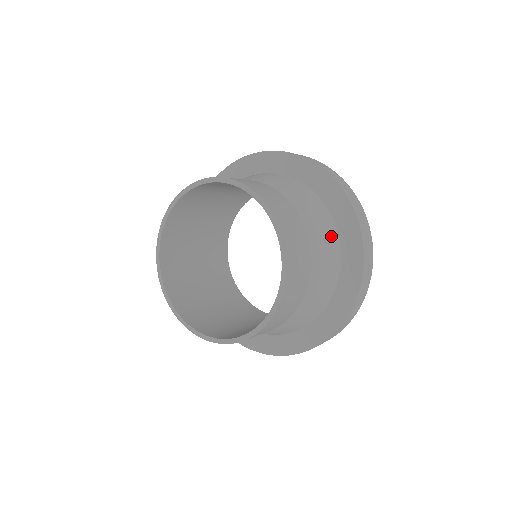
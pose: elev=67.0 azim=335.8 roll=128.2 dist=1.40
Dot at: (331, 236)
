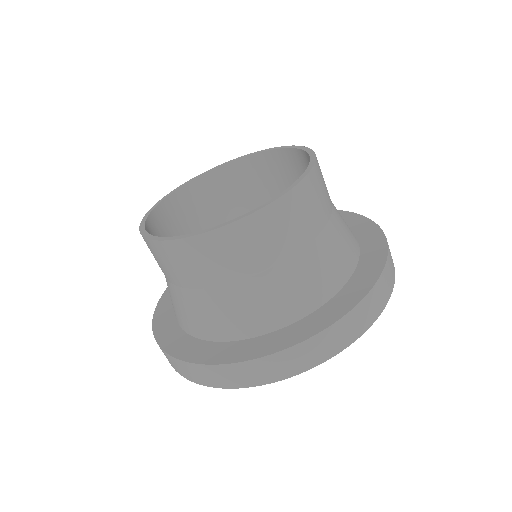
Dot at: (351, 252)
